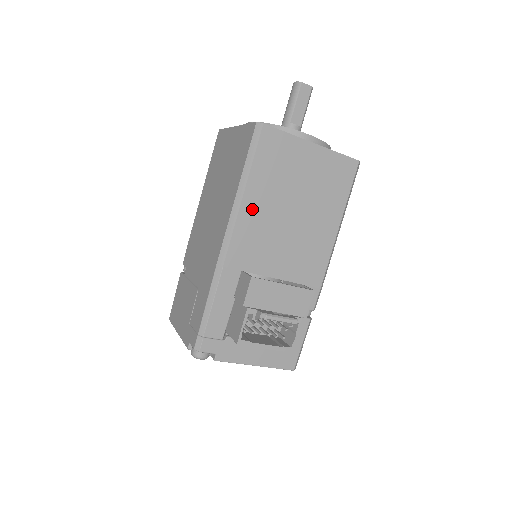
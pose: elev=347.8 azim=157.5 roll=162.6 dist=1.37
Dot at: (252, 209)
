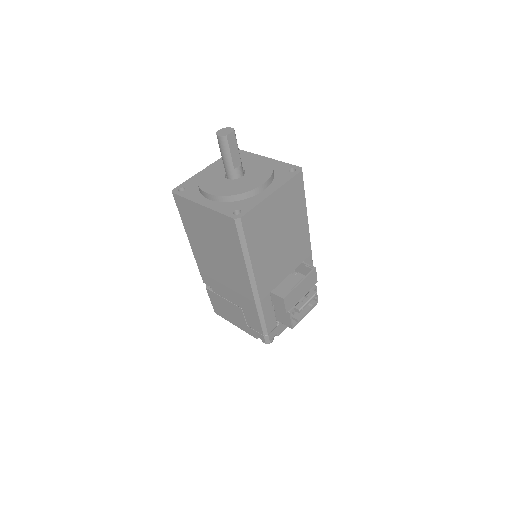
Dot at: (259, 263)
